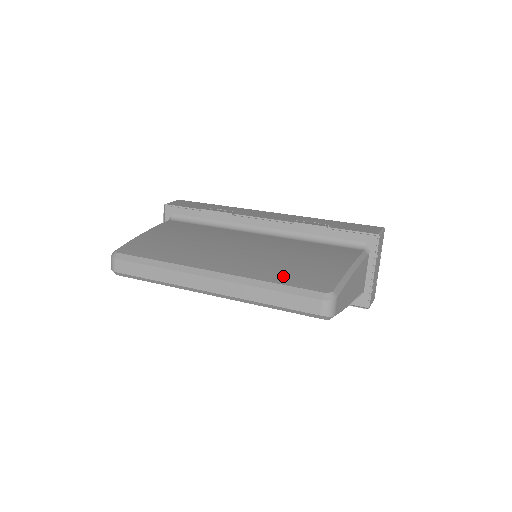
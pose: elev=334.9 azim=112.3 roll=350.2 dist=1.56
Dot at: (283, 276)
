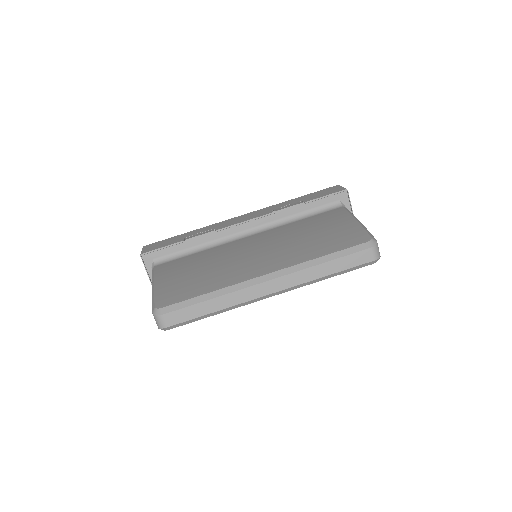
Dot at: (323, 248)
